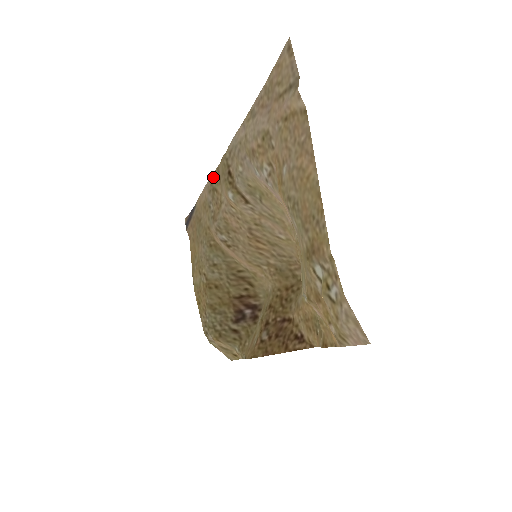
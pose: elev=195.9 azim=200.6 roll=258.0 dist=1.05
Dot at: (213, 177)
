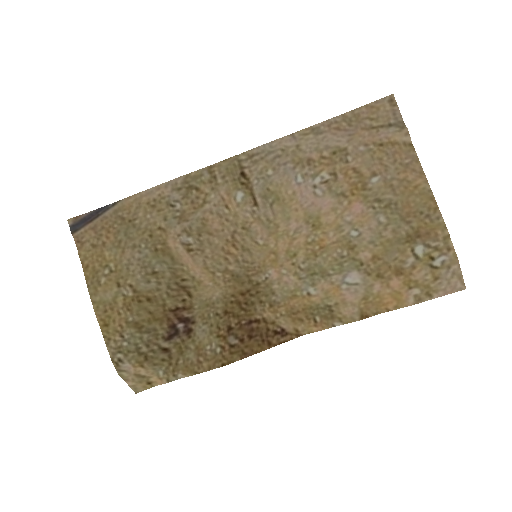
Dot at: (194, 175)
